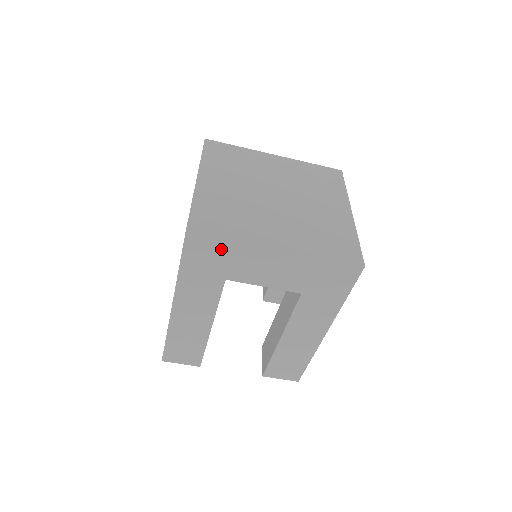
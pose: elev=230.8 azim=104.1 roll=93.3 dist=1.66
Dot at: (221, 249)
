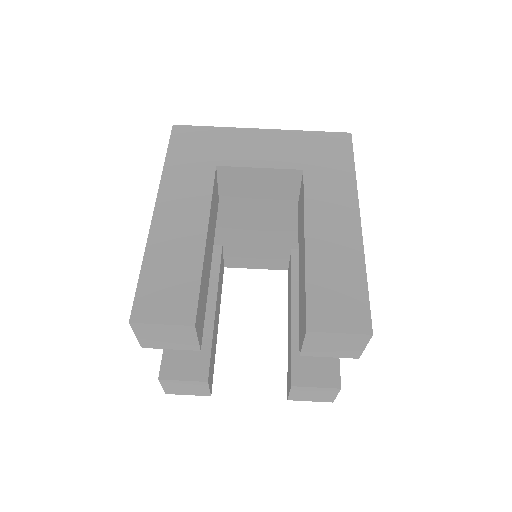
Dot at: (207, 136)
